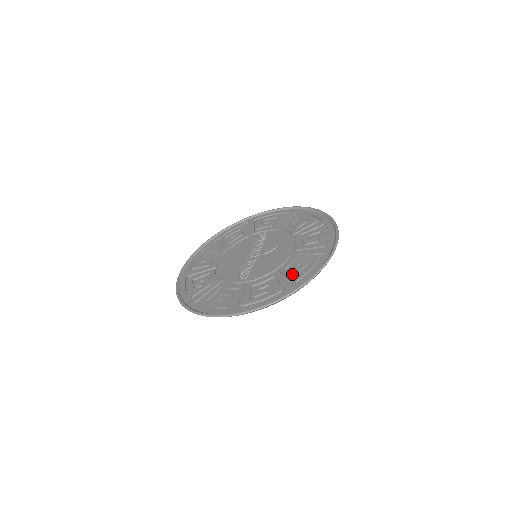
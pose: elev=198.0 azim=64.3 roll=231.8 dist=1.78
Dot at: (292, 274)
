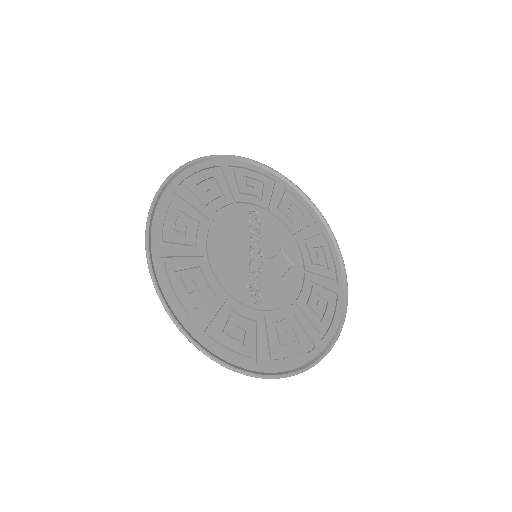
Dot at: (315, 319)
